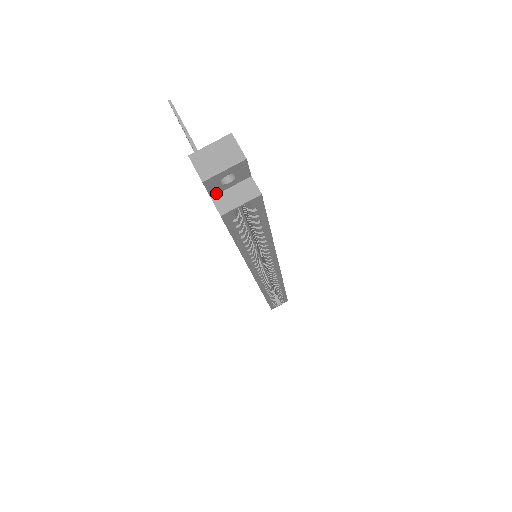
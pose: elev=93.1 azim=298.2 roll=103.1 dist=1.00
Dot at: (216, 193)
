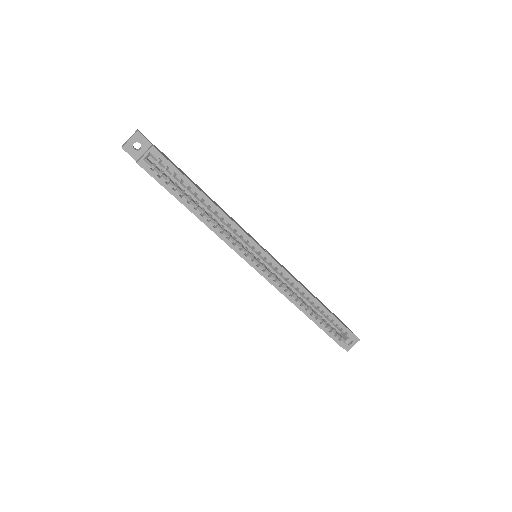
Dot at: (138, 158)
